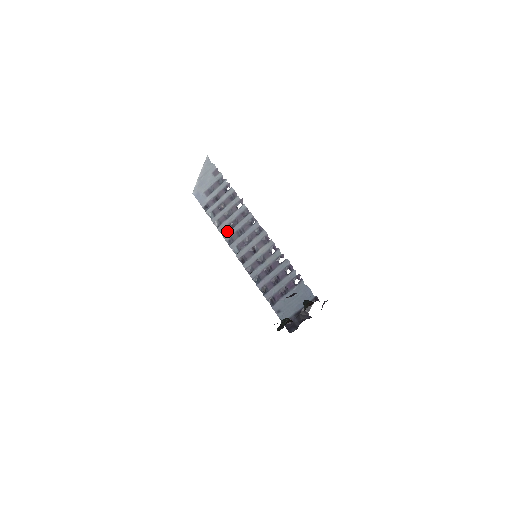
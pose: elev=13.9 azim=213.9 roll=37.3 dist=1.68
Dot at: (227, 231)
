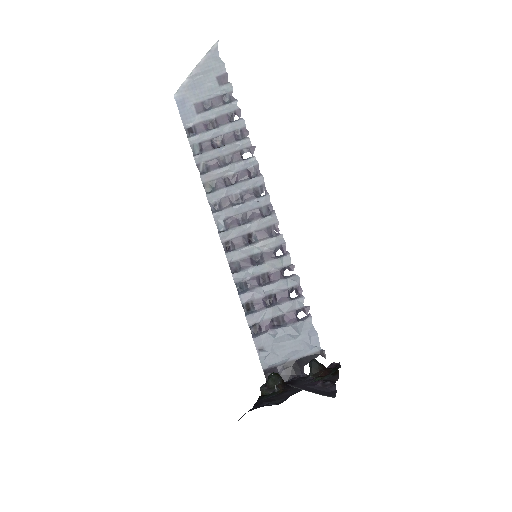
Dot at: (215, 187)
